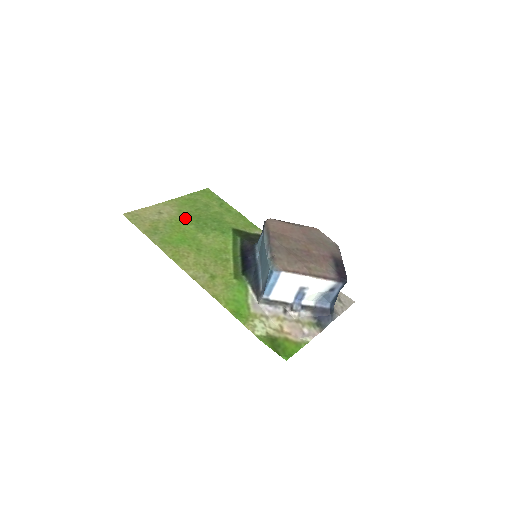
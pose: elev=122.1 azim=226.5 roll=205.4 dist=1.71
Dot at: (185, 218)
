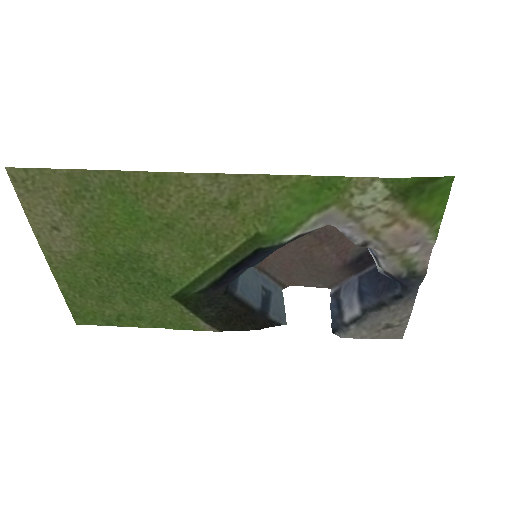
Dot at: (98, 252)
